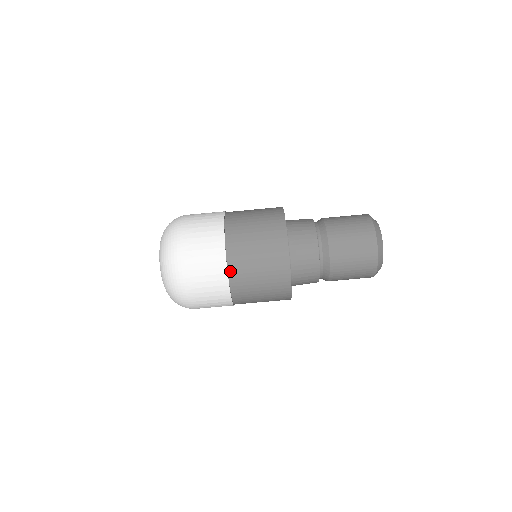
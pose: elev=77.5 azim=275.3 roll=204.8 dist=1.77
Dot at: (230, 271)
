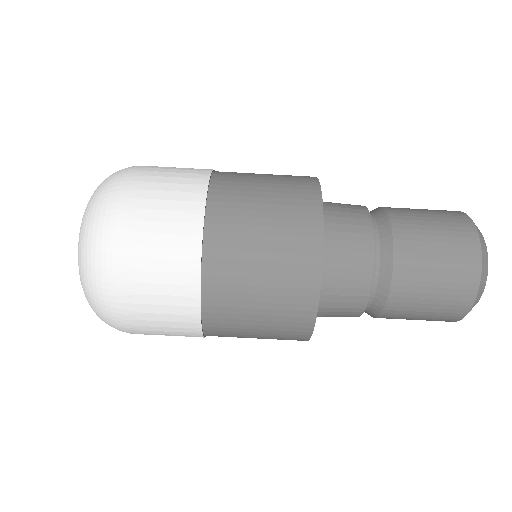
Dot at: (207, 330)
